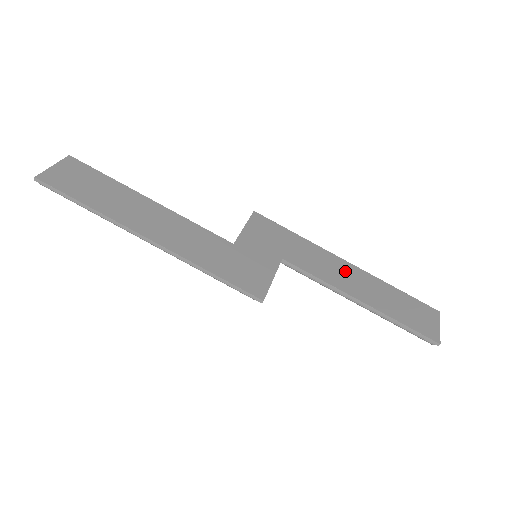
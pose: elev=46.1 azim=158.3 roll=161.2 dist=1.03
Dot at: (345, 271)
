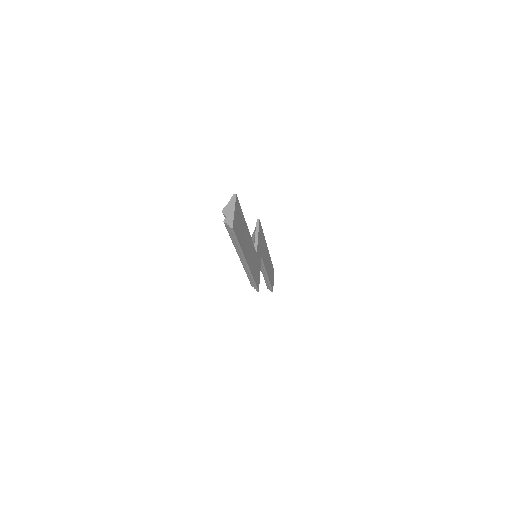
Dot at: (267, 256)
